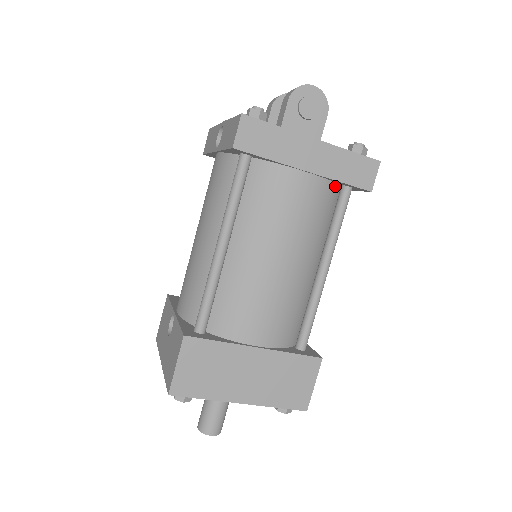
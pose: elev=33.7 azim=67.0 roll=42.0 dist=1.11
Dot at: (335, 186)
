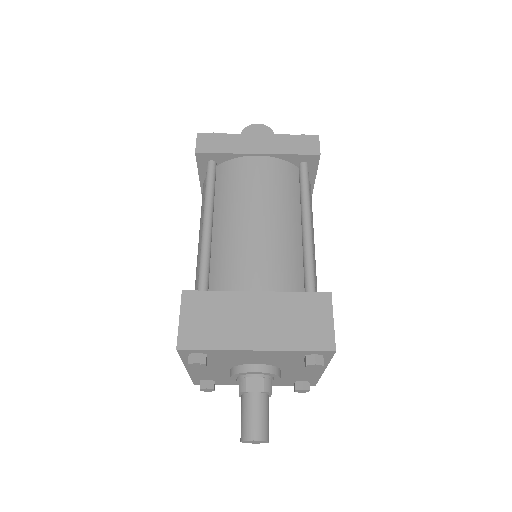
Dot at: (292, 166)
